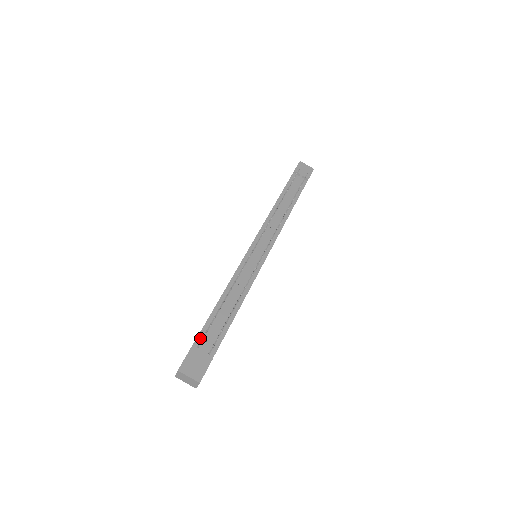
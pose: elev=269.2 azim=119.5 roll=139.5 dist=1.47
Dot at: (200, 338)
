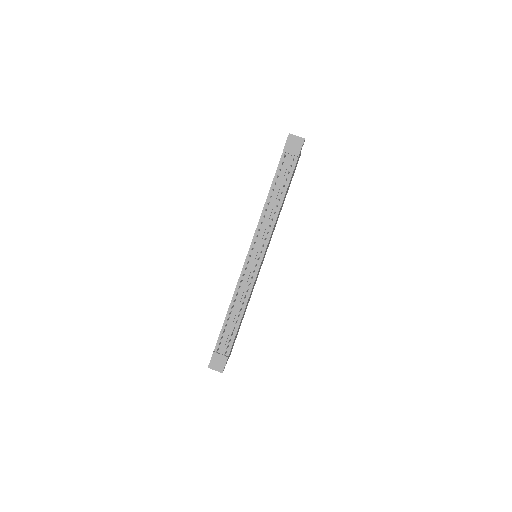
Dot at: (219, 343)
